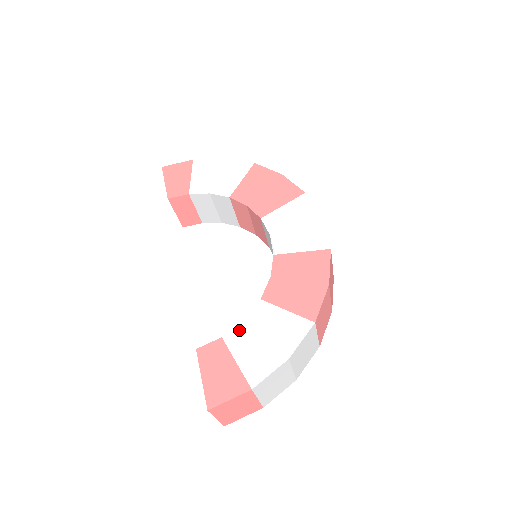
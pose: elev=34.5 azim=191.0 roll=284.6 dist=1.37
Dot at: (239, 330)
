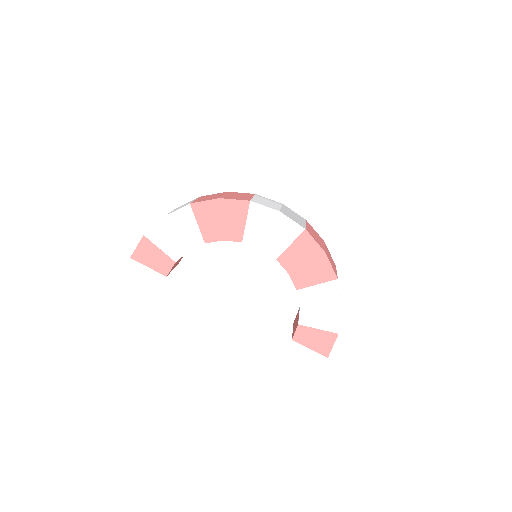
Dot at: (303, 314)
